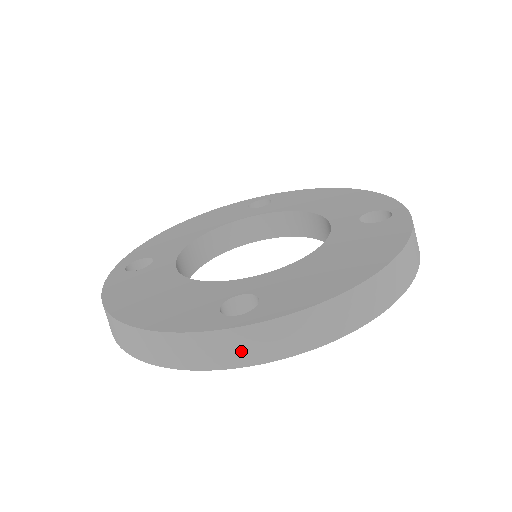
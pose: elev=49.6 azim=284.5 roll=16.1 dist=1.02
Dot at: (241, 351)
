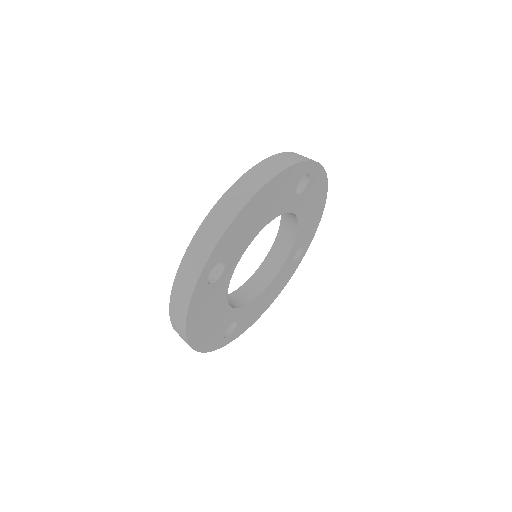
Dot at: (191, 271)
